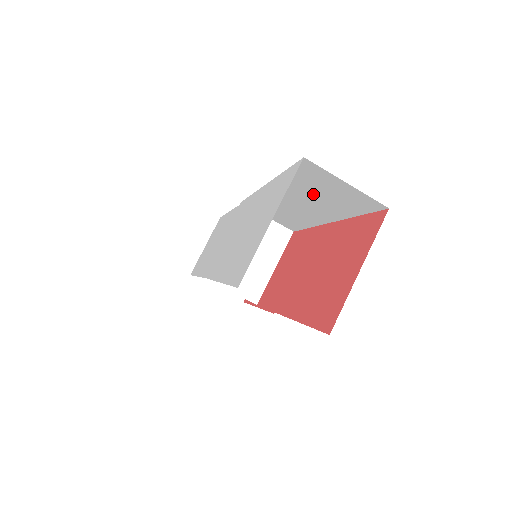
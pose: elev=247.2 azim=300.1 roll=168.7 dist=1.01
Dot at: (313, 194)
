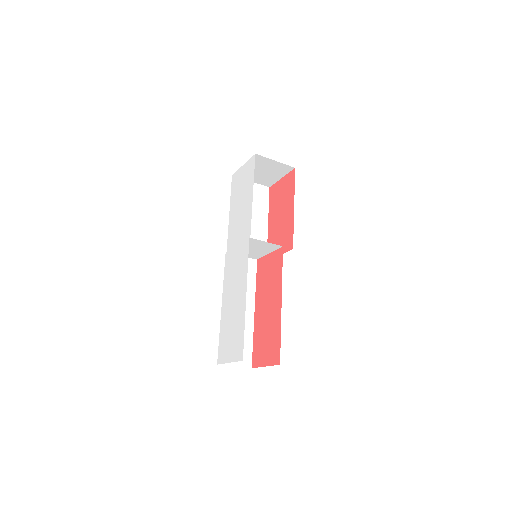
Dot at: occluded
